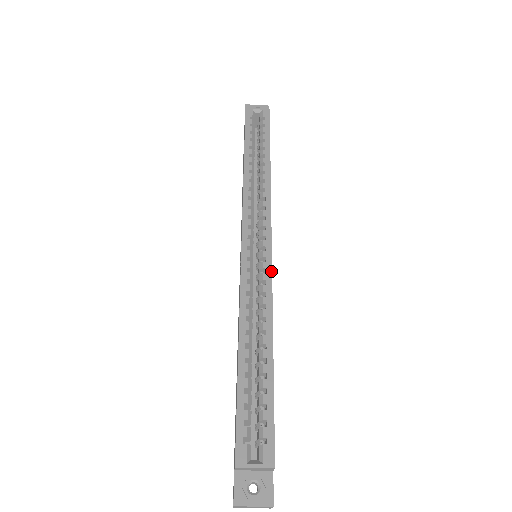
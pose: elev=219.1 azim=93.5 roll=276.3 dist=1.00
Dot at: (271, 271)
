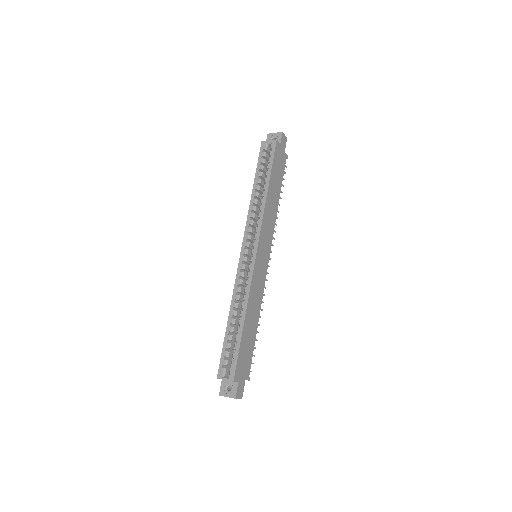
Dot at: (253, 271)
